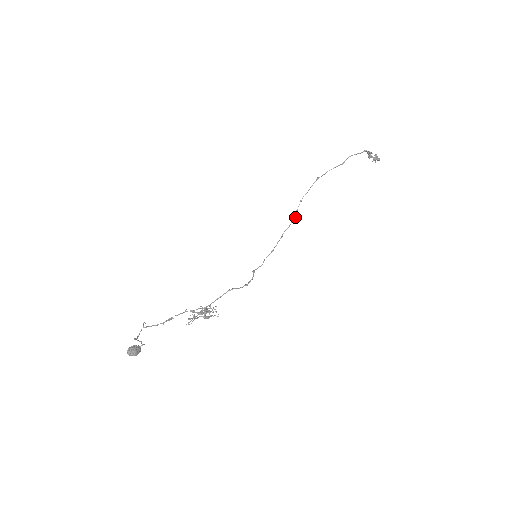
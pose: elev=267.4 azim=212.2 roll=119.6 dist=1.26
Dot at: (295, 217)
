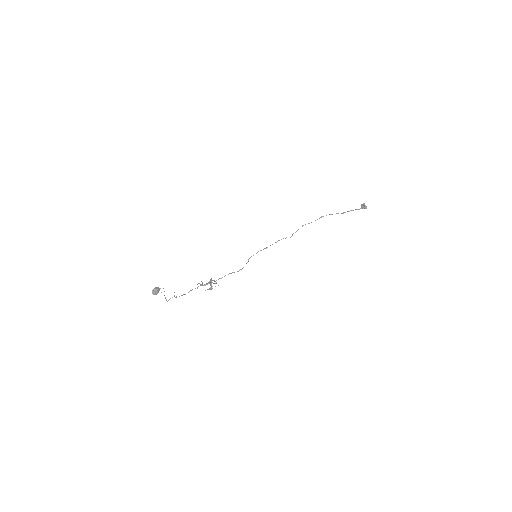
Dot at: (292, 235)
